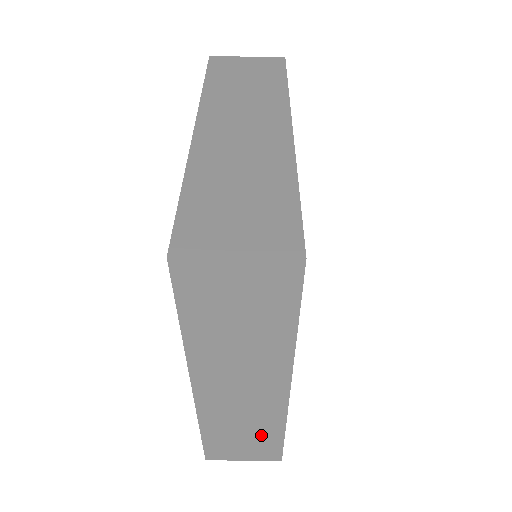
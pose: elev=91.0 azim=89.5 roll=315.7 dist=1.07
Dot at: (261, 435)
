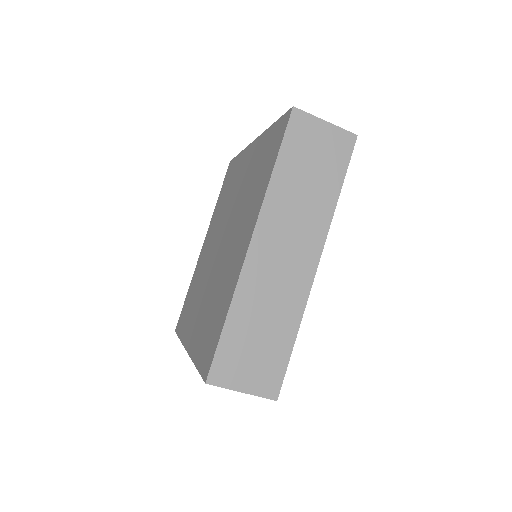
Dot at: occluded
